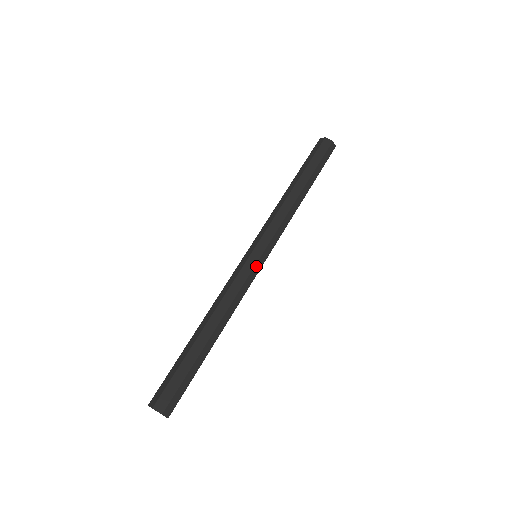
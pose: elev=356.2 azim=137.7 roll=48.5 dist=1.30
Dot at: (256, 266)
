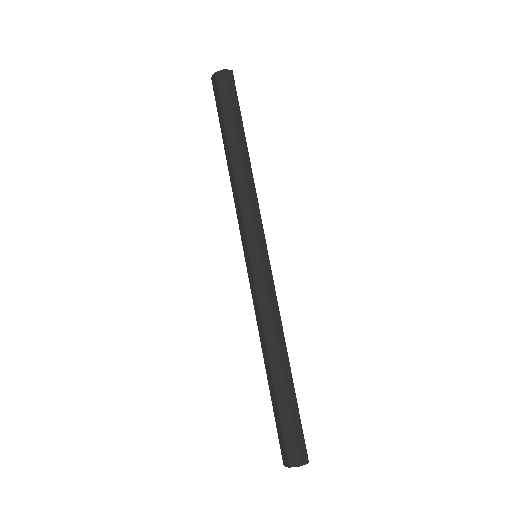
Dot at: (264, 266)
